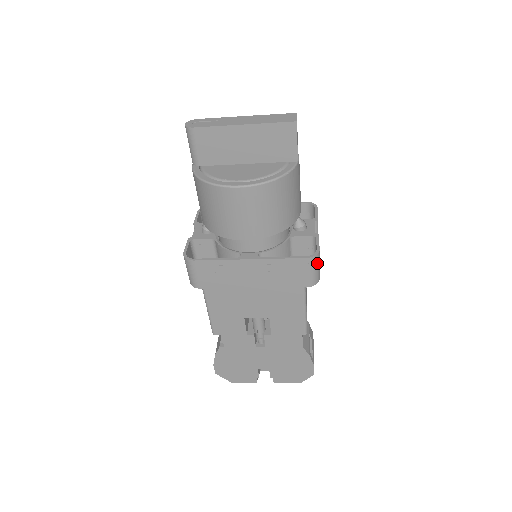
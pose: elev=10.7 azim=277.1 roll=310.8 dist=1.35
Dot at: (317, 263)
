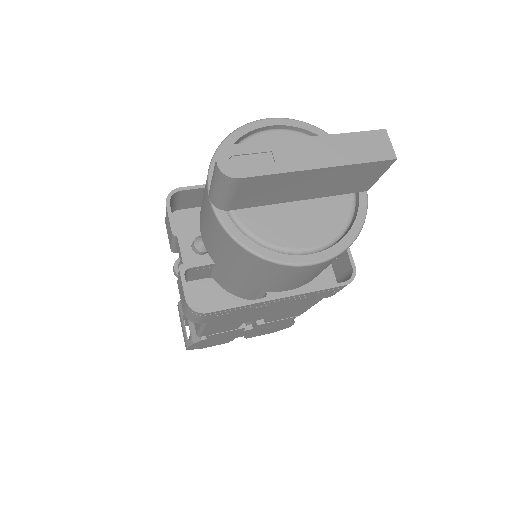
Dot at: occluded
